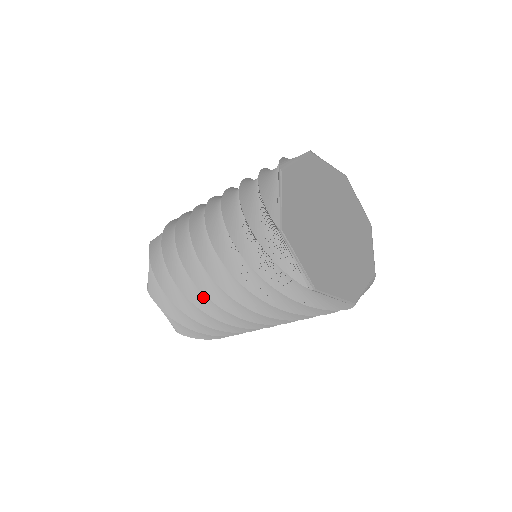
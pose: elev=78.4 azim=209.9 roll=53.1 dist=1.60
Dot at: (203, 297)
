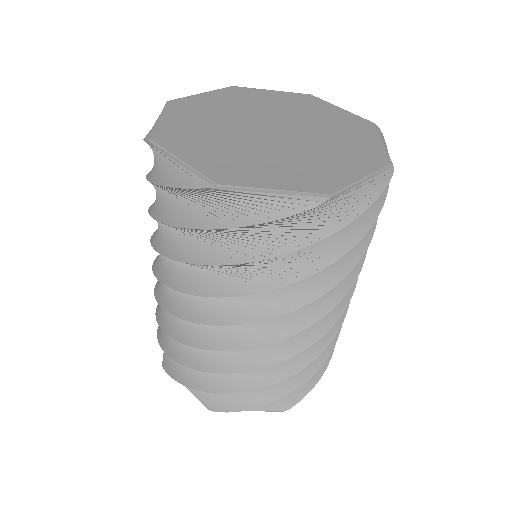
Dot at: (255, 352)
